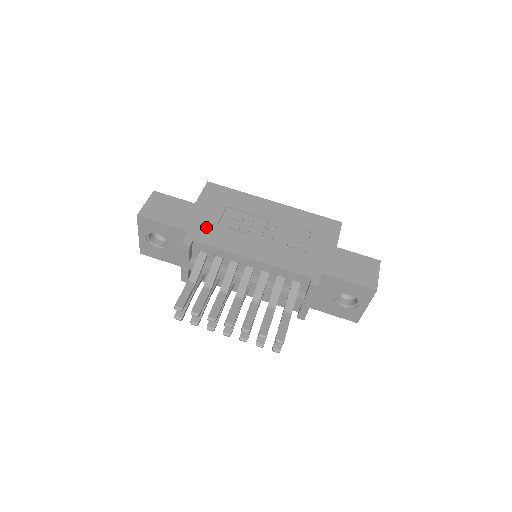
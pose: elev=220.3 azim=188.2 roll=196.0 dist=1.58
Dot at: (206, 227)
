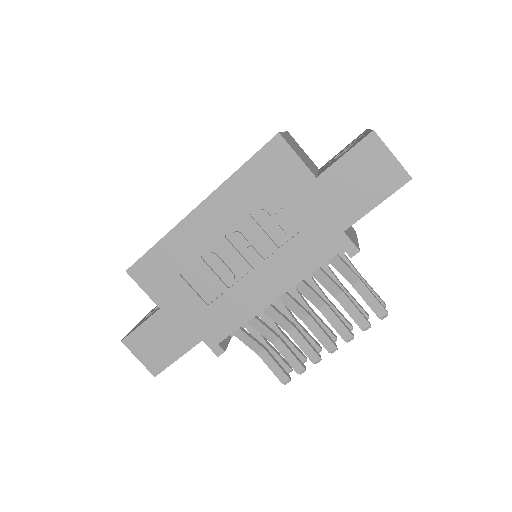
Dot at: (204, 319)
